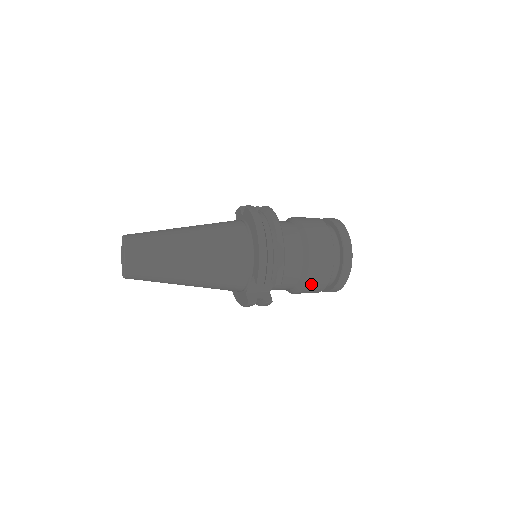
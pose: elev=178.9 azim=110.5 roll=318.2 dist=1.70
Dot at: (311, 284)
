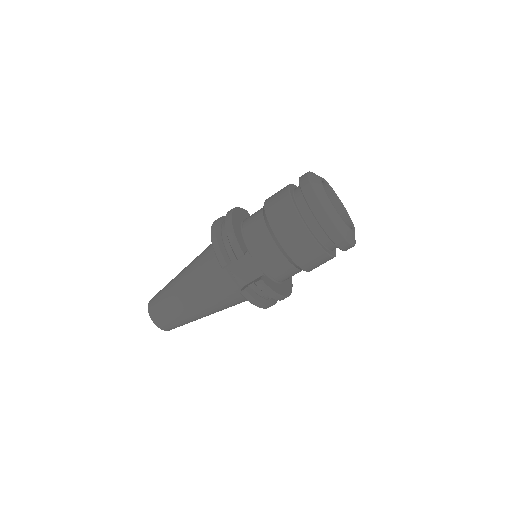
Dot at: (289, 241)
